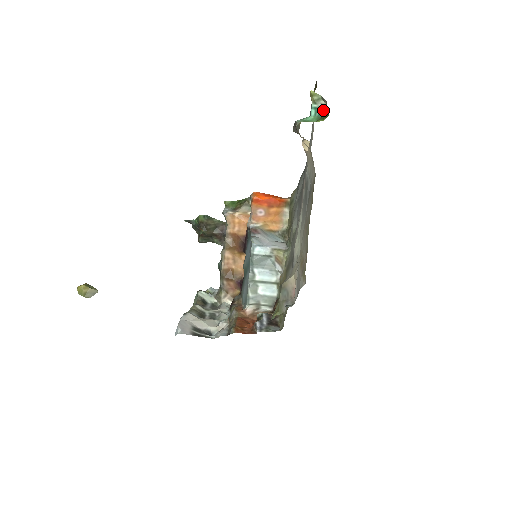
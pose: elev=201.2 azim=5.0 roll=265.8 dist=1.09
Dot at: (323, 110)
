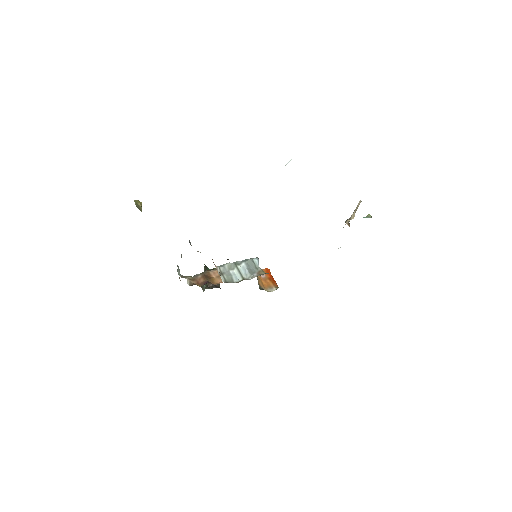
Dot at: occluded
